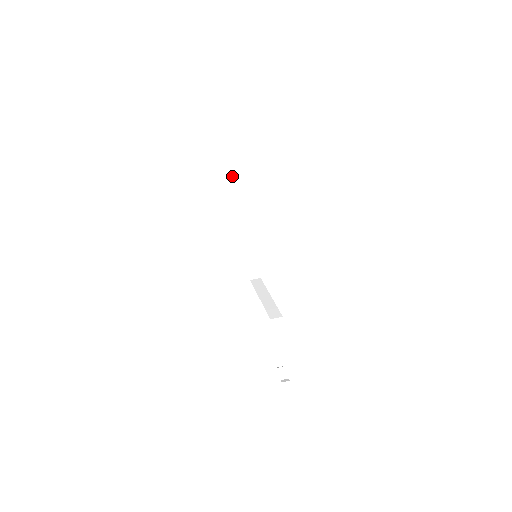
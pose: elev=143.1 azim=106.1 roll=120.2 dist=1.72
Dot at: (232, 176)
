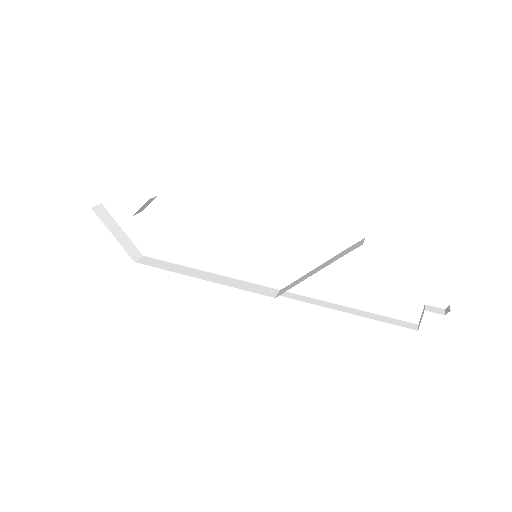
Dot at: (130, 250)
